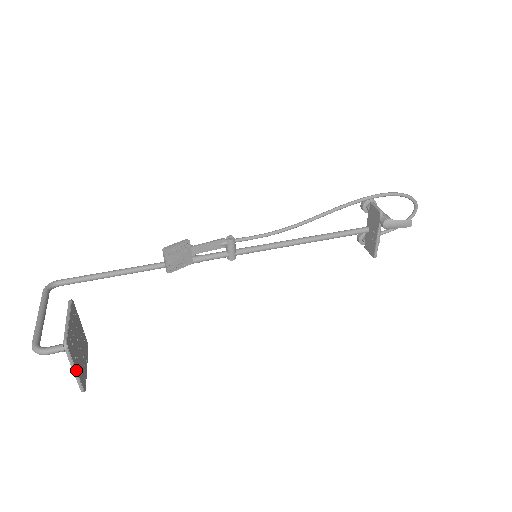
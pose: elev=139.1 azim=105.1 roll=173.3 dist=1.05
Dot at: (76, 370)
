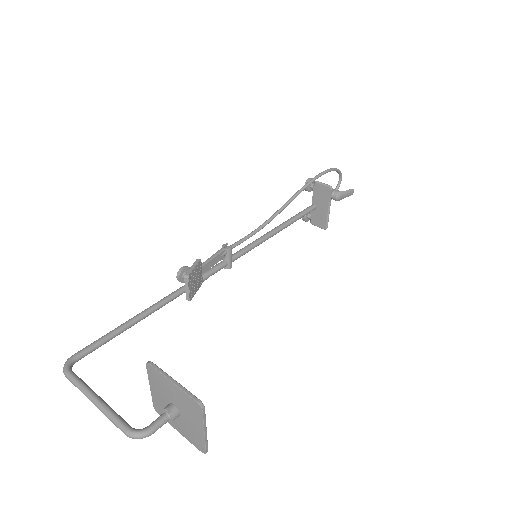
Dot at: (206, 430)
